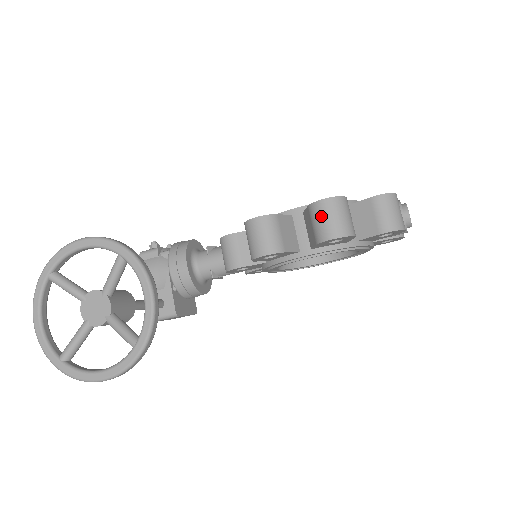
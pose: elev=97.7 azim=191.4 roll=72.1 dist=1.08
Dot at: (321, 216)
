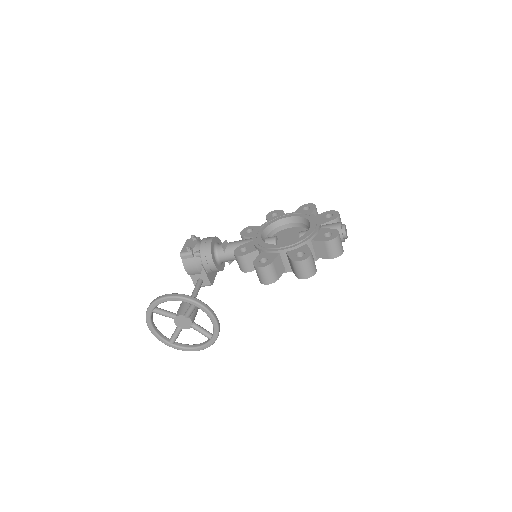
Dot at: (298, 268)
